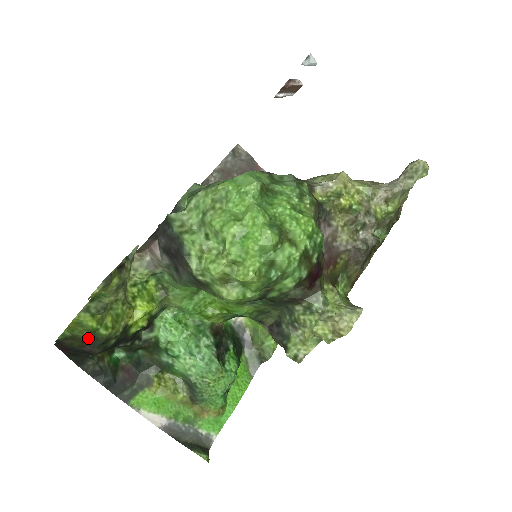
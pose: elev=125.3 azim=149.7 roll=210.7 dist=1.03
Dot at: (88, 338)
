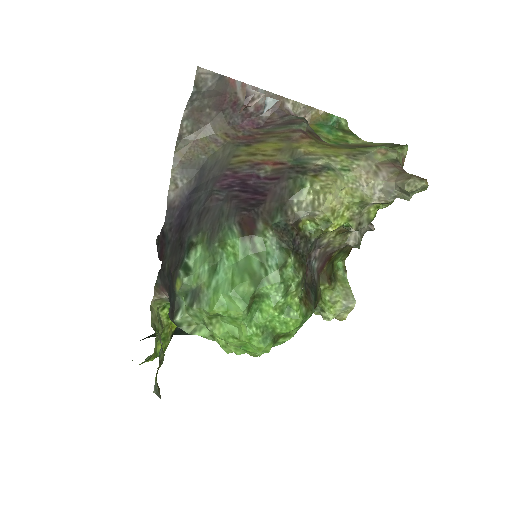
Dot at: occluded
